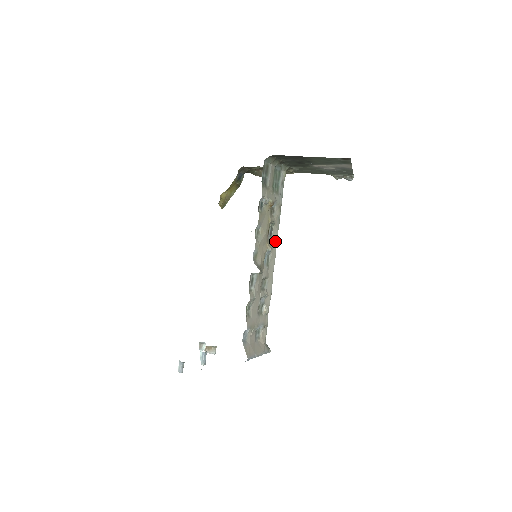
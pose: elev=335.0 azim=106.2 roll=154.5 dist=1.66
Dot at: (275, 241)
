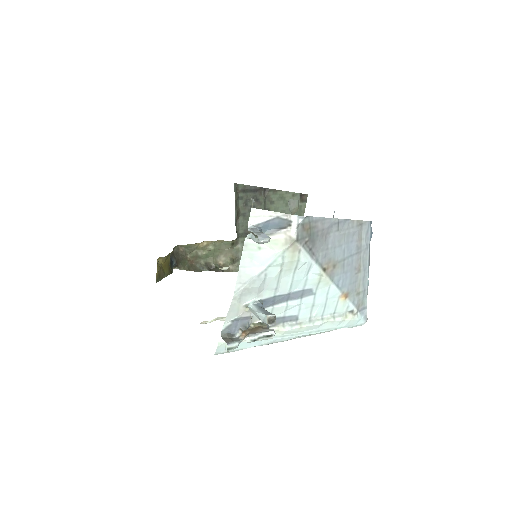
Dot at: occluded
